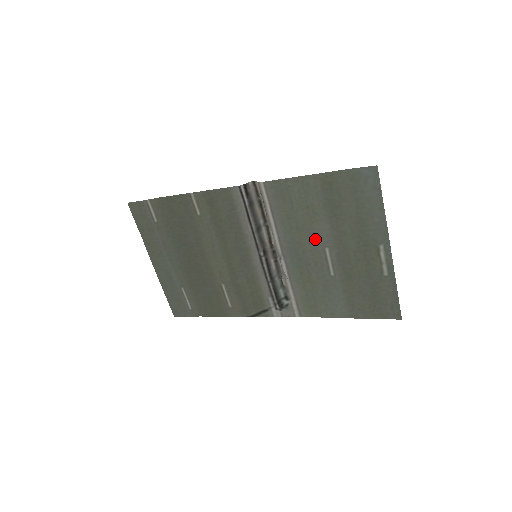
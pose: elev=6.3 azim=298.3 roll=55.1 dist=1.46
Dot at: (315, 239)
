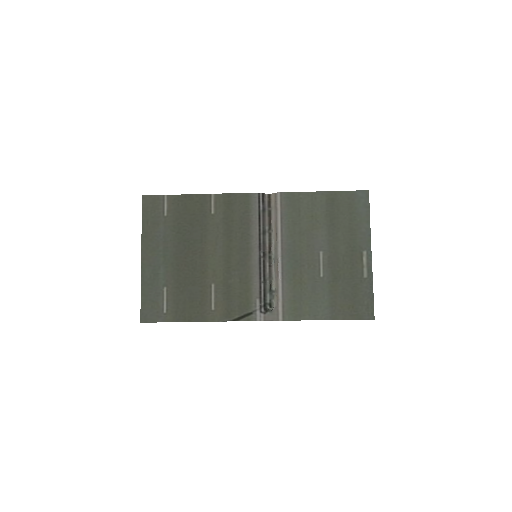
Dot at: (313, 243)
